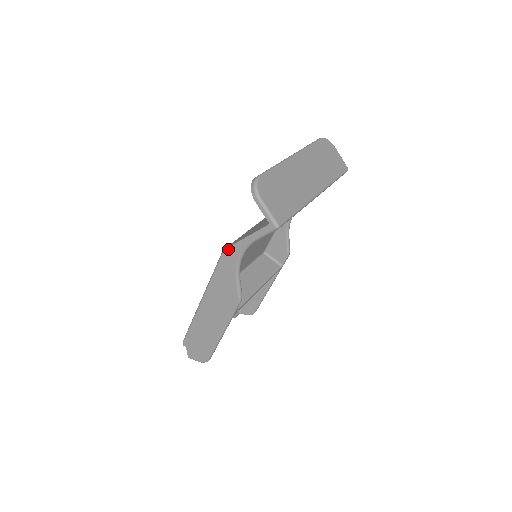
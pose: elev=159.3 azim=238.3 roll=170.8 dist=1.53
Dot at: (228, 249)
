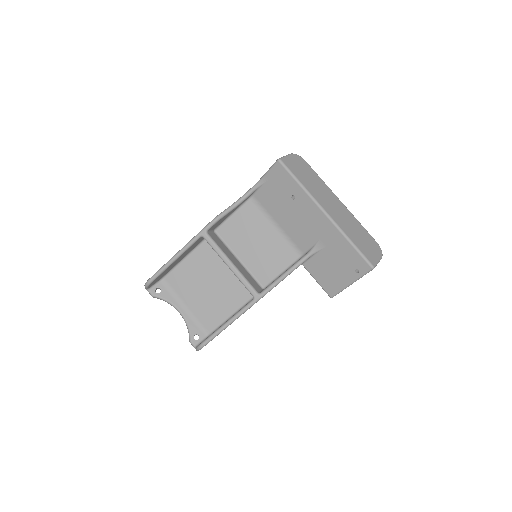
Dot at: occluded
